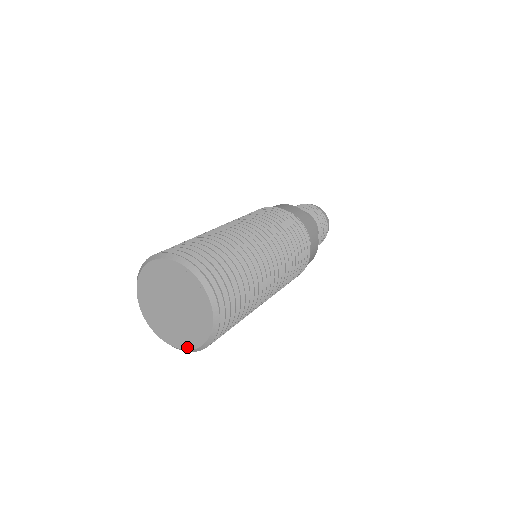
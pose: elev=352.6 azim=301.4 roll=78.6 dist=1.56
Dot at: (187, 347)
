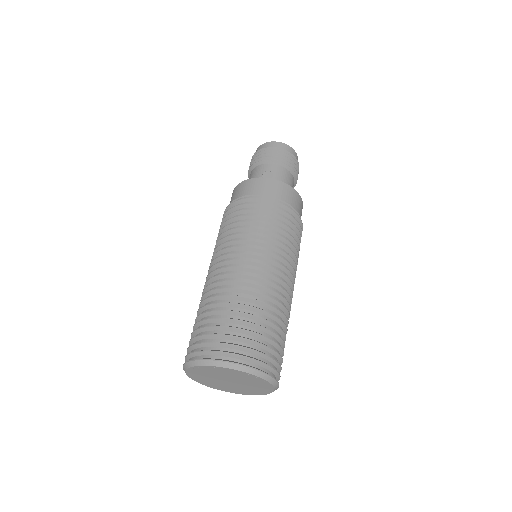
Dot at: (244, 394)
